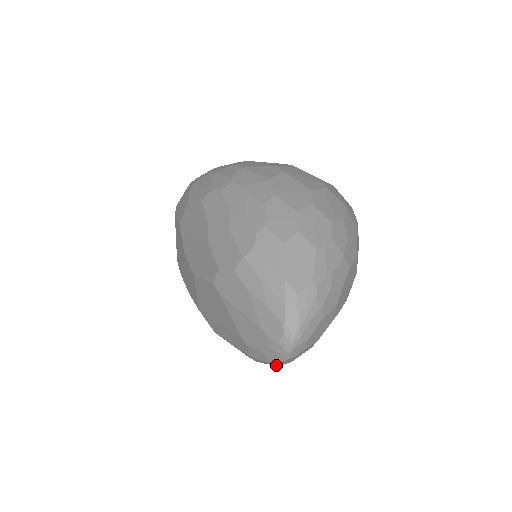
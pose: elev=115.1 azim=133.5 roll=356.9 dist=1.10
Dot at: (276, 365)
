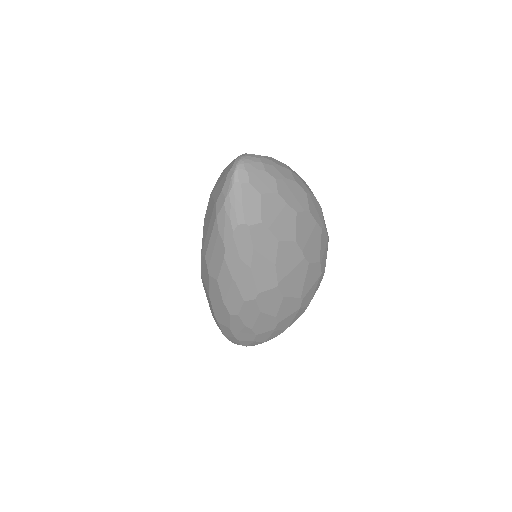
Dot at: (234, 228)
